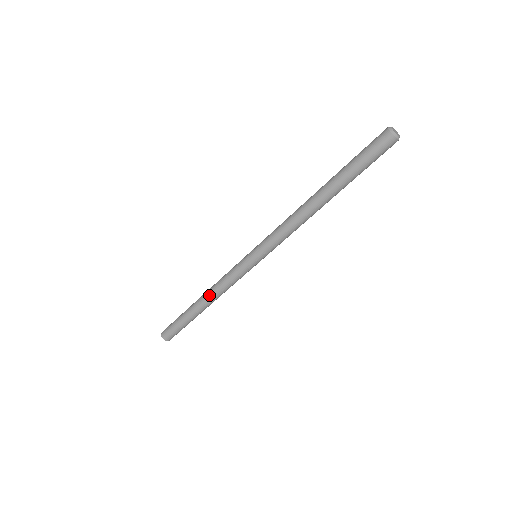
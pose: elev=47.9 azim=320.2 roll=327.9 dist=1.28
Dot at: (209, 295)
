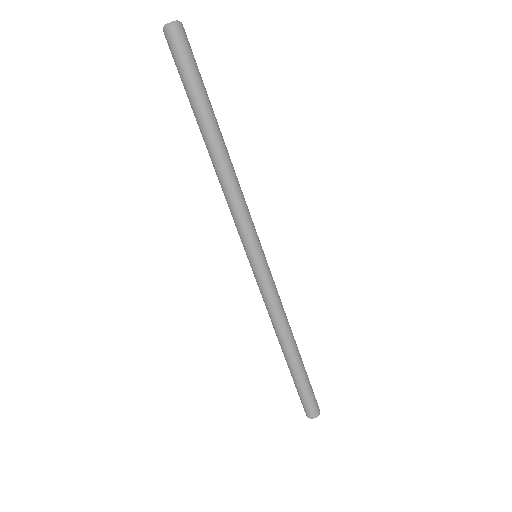
Dot at: (281, 335)
